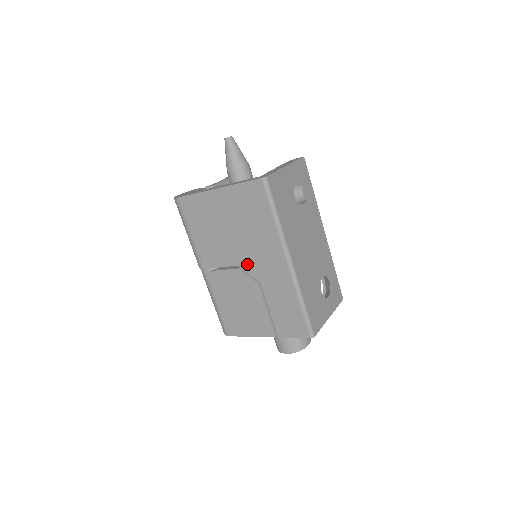
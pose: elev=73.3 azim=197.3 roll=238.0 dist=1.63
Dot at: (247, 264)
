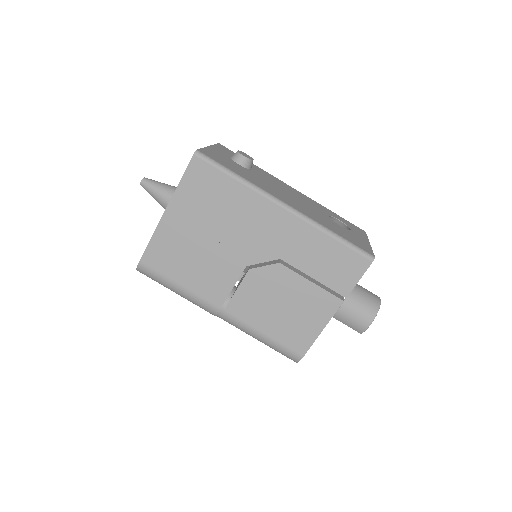
Dot at: (252, 254)
